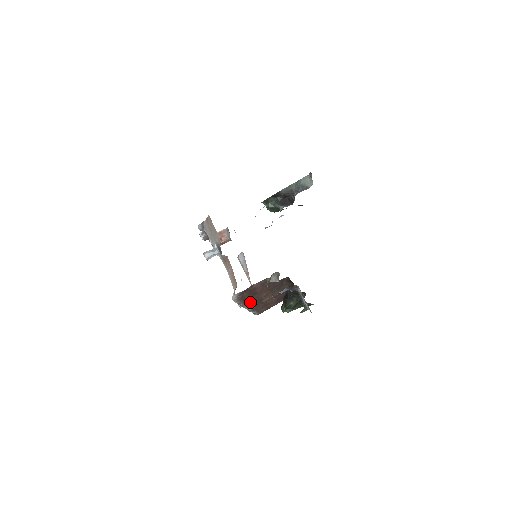
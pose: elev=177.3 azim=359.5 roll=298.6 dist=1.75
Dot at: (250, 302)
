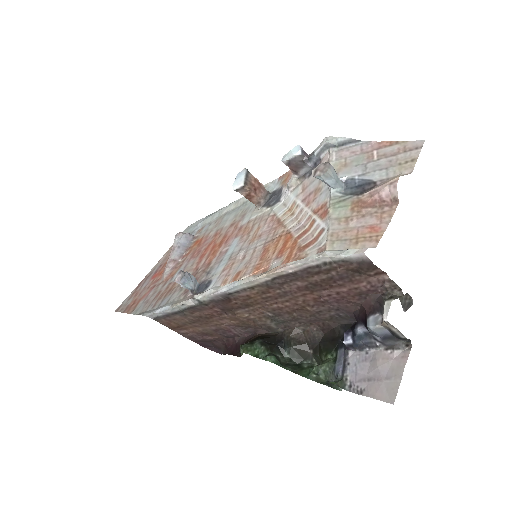
Dot at: (262, 290)
